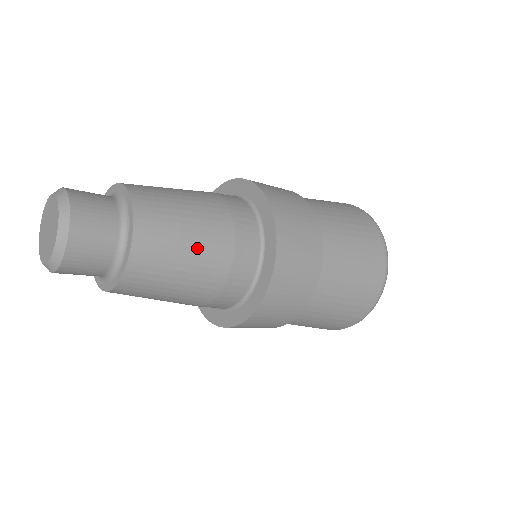
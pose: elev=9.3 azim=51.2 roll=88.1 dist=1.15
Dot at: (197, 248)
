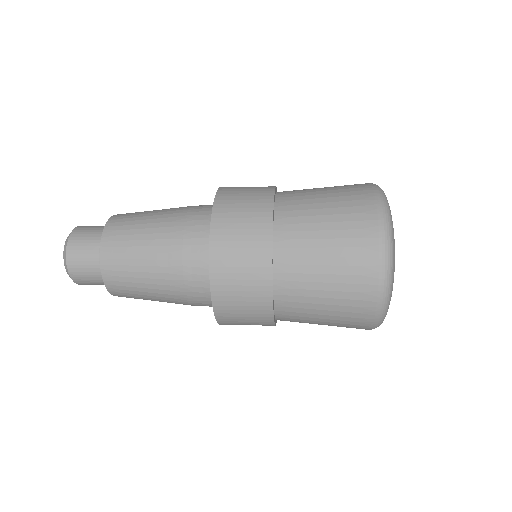
Dot at: (152, 283)
